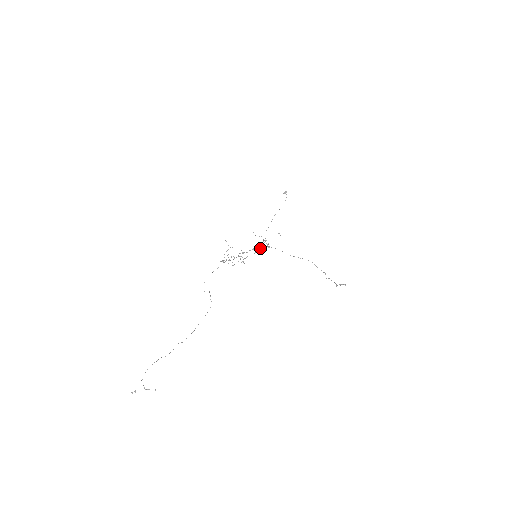
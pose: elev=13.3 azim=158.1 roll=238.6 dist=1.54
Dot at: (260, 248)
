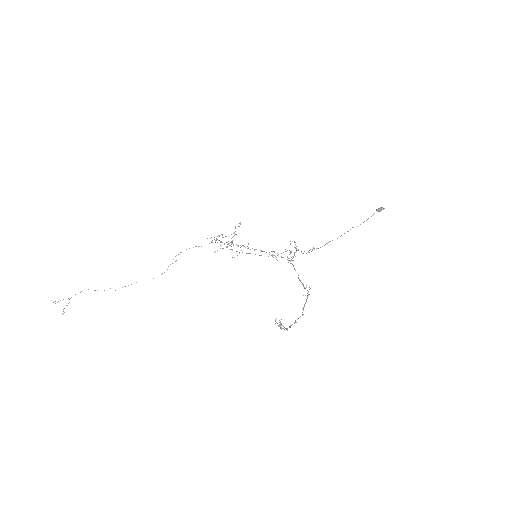
Dot at: occluded
